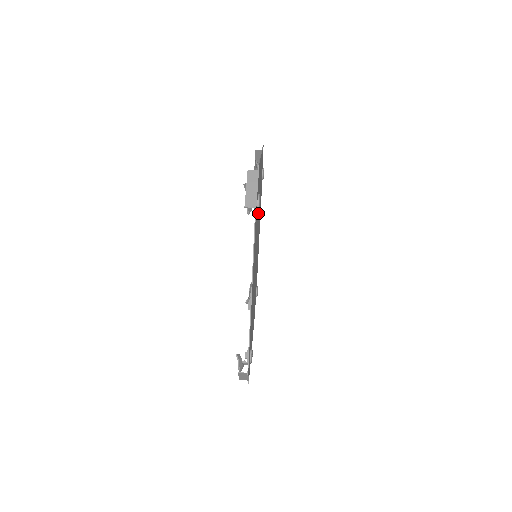
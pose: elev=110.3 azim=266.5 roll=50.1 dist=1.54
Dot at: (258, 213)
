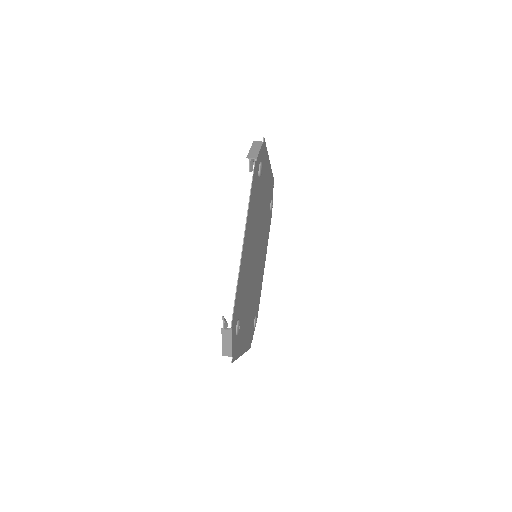
Dot at: (261, 208)
